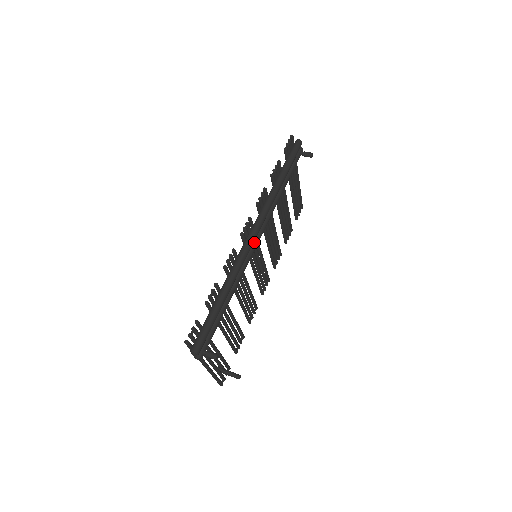
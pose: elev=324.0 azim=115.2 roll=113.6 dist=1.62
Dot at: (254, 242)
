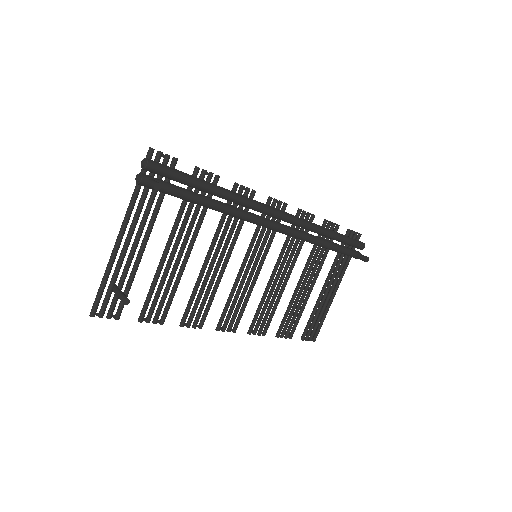
Dot at: (272, 220)
